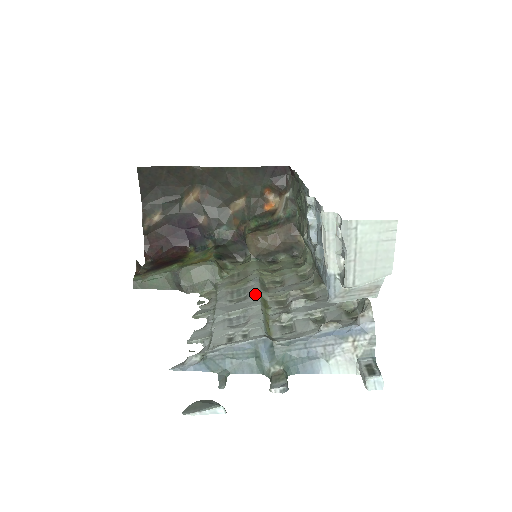
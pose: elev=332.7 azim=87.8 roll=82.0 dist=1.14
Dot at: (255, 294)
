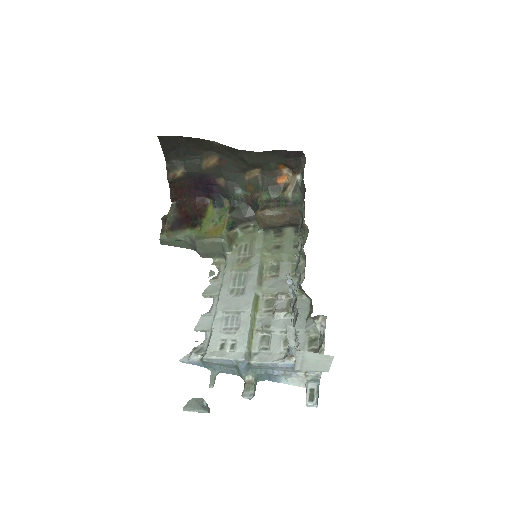
Dot at: (251, 291)
